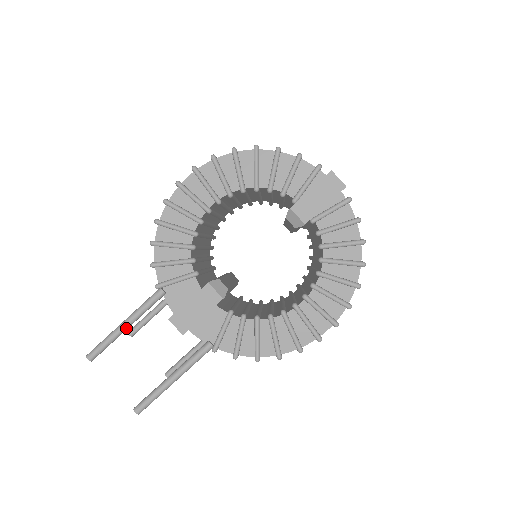
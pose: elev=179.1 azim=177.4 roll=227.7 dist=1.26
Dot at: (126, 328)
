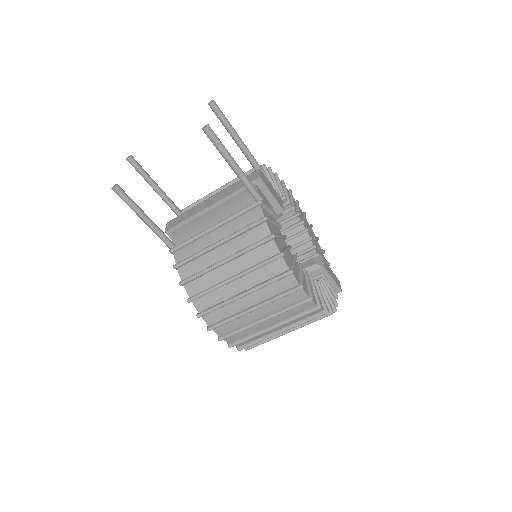
Dot at: (237, 137)
